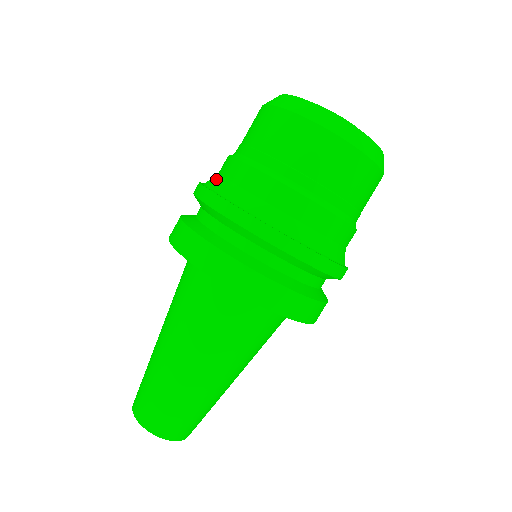
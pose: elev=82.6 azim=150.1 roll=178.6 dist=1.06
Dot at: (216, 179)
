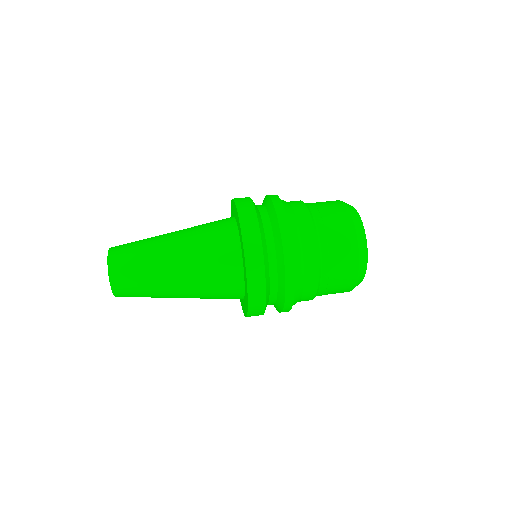
Dot at: occluded
